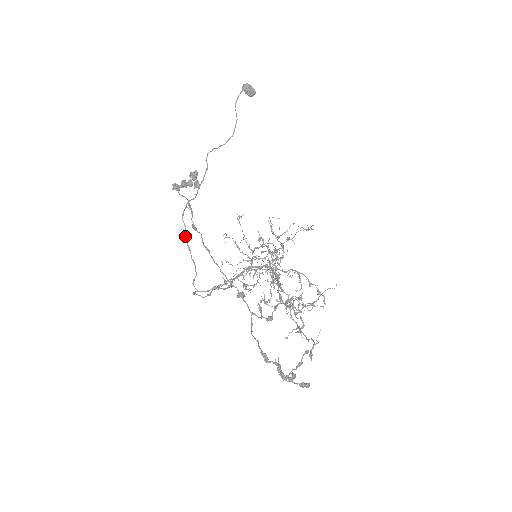
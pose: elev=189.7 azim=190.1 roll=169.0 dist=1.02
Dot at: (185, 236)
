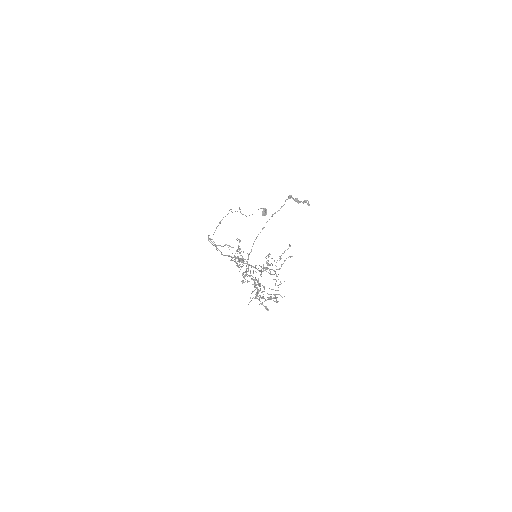
Dot at: occluded
